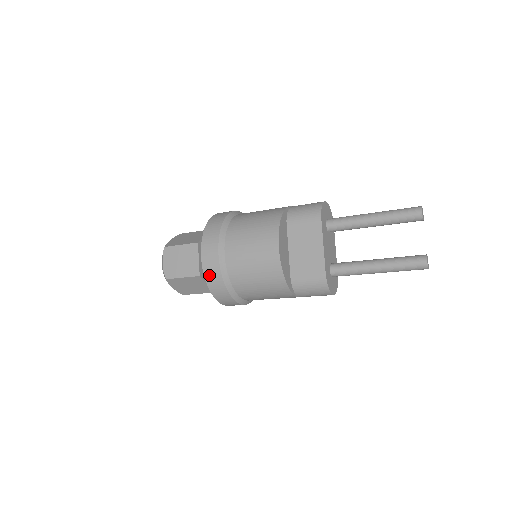
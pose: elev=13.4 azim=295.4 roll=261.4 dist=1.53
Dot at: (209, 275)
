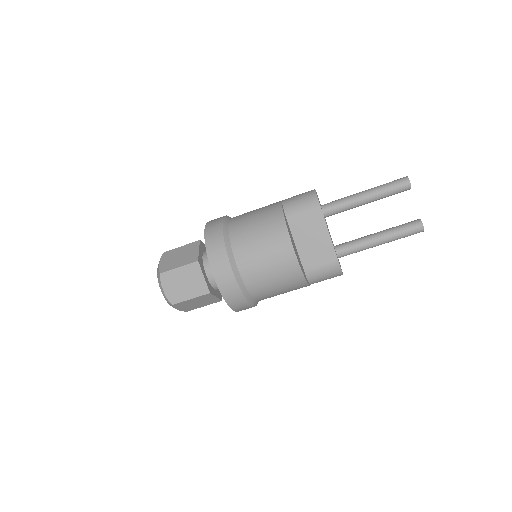
Dot at: (226, 292)
